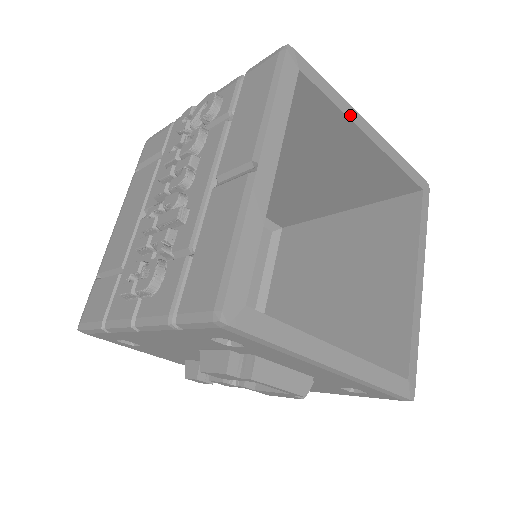
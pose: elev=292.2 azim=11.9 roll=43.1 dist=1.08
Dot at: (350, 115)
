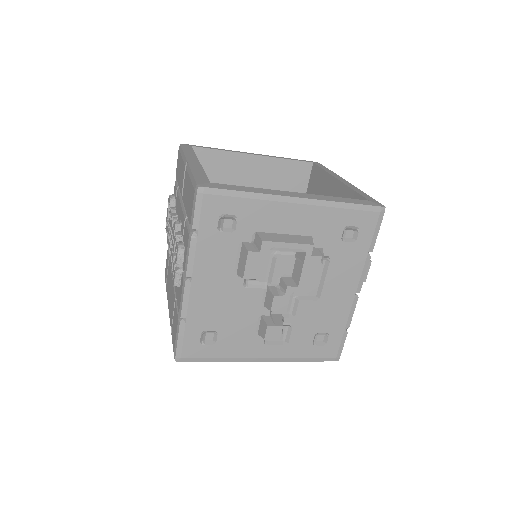
Dot at: (235, 152)
